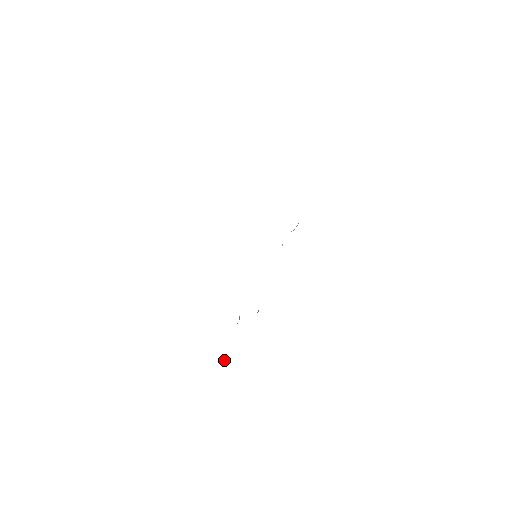
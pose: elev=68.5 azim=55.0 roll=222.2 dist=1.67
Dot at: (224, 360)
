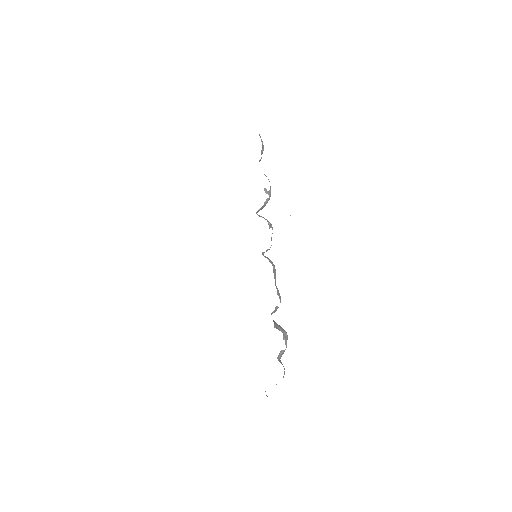
Dot at: occluded
